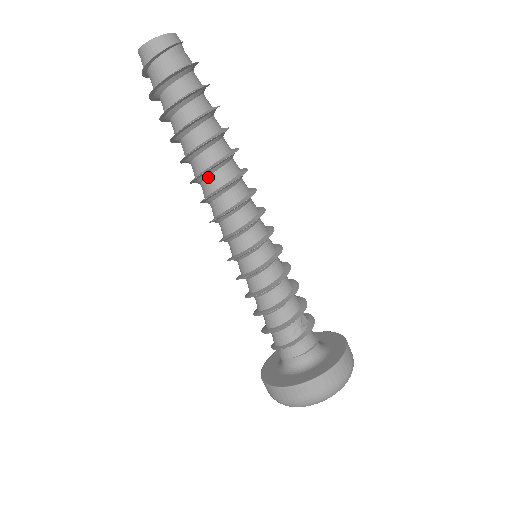
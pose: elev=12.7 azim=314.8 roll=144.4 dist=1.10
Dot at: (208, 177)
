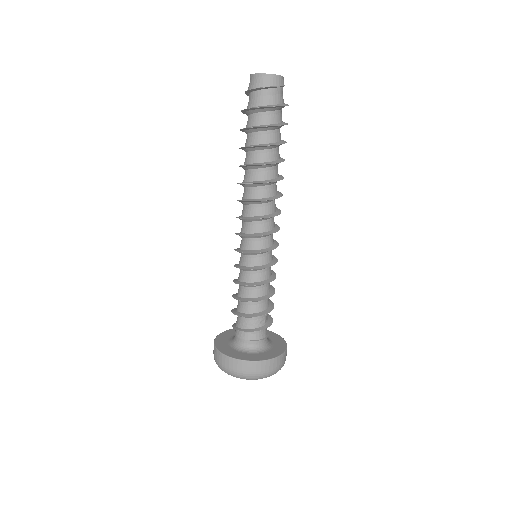
Dot at: (260, 187)
